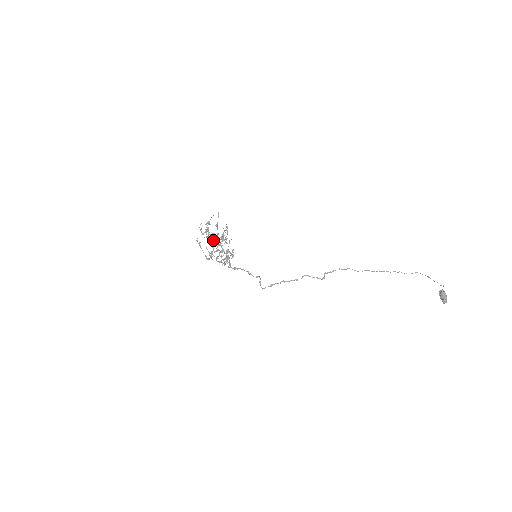
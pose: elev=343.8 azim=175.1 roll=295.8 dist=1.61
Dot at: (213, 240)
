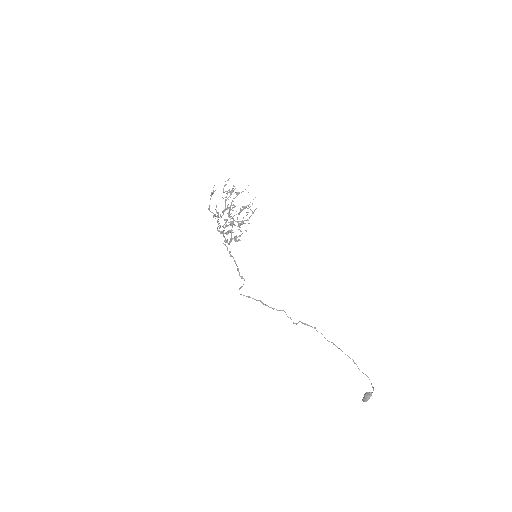
Dot at: (229, 212)
